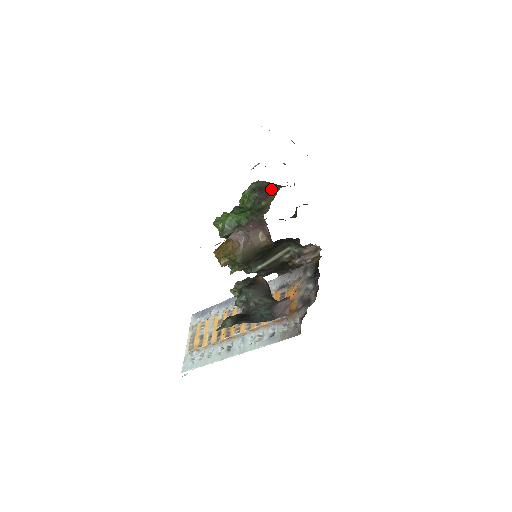
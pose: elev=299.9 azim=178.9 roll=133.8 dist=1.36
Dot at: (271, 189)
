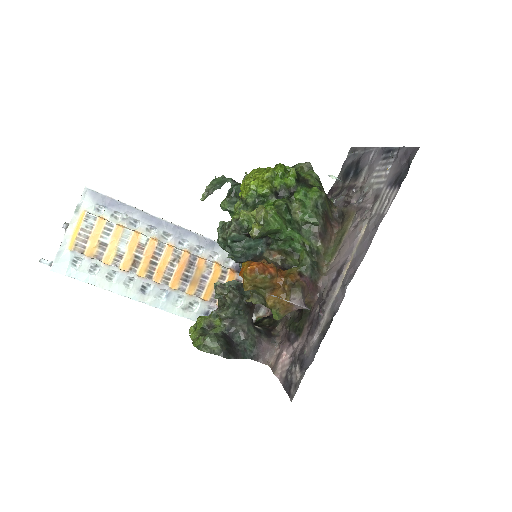
Dot at: (329, 220)
